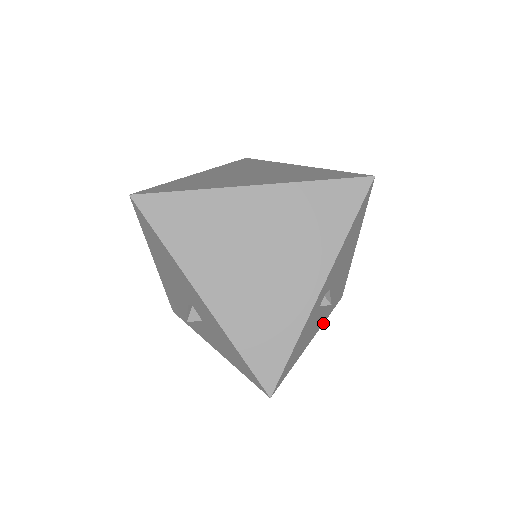
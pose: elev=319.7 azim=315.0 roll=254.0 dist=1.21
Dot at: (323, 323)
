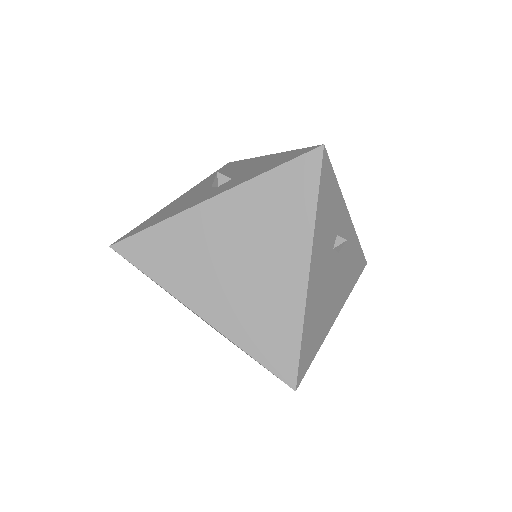
Dot at: (305, 310)
